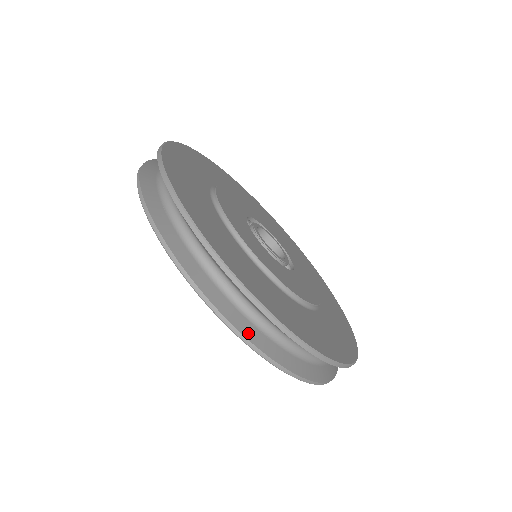
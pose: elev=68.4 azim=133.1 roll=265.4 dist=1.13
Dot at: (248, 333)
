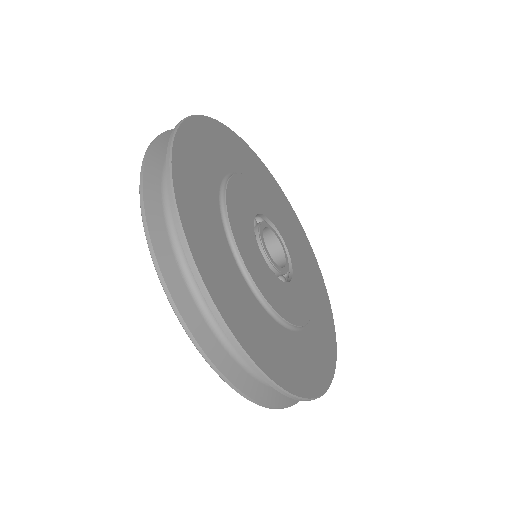
Dot at: (163, 260)
